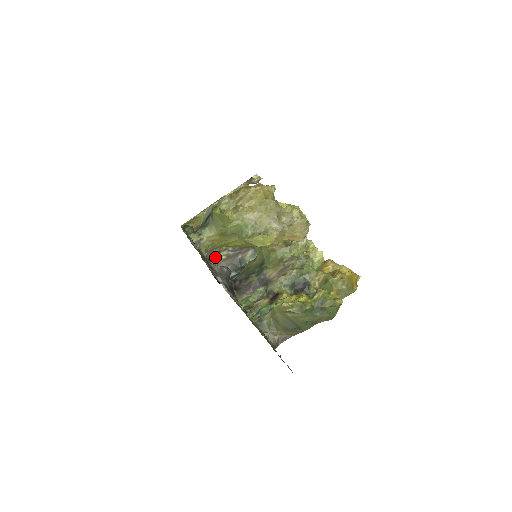
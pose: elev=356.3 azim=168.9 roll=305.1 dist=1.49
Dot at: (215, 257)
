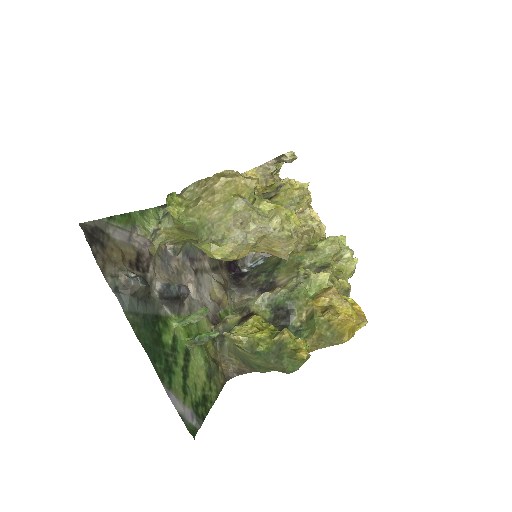
Dot at: occluded
